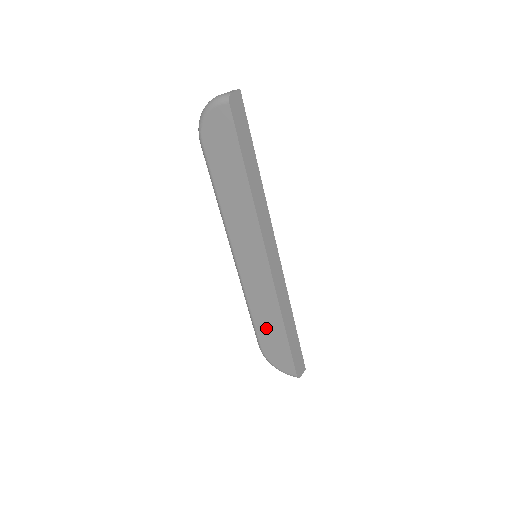
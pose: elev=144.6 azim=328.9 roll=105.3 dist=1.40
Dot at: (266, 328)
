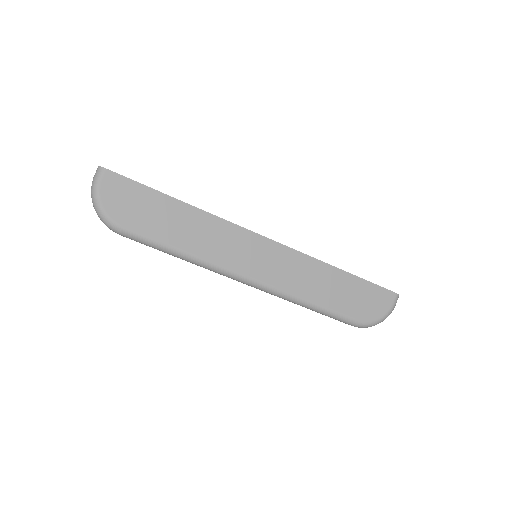
Dot at: (336, 295)
